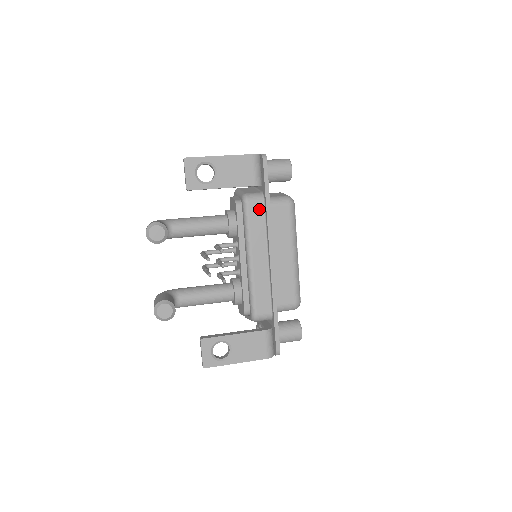
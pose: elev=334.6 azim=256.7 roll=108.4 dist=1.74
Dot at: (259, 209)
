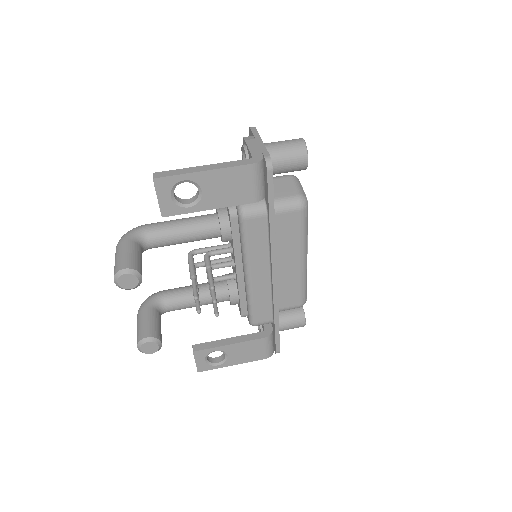
Dot at: (260, 224)
